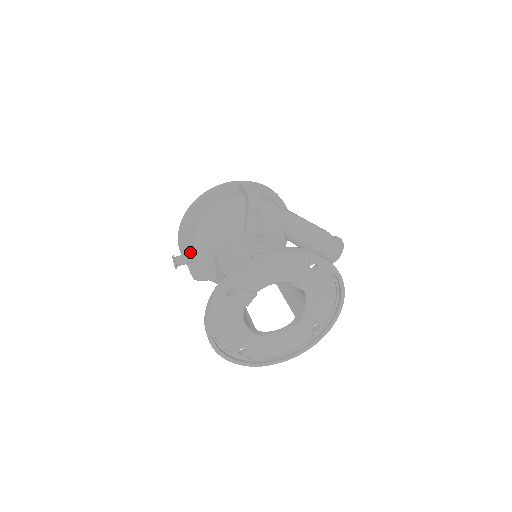
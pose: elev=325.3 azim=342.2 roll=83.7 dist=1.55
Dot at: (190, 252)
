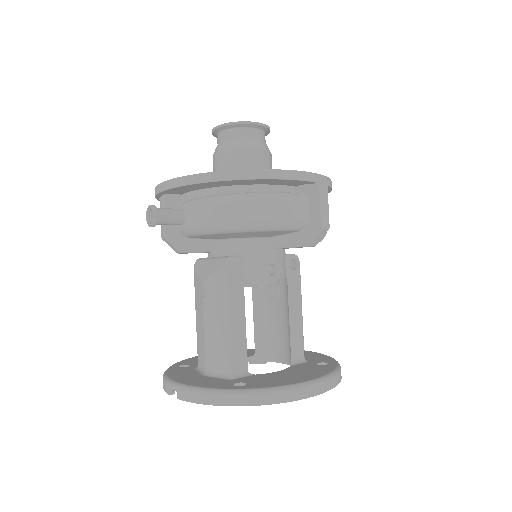
Dot at: (175, 192)
